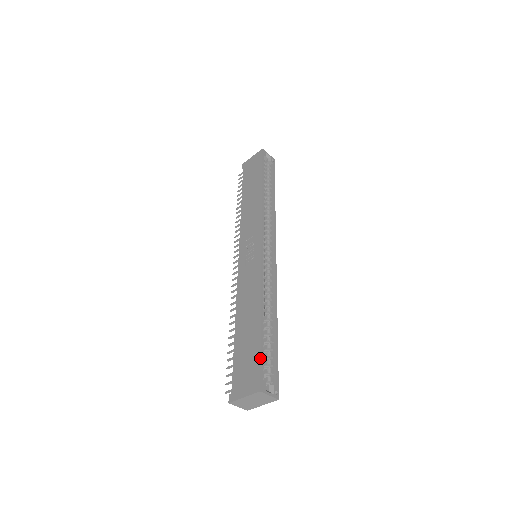
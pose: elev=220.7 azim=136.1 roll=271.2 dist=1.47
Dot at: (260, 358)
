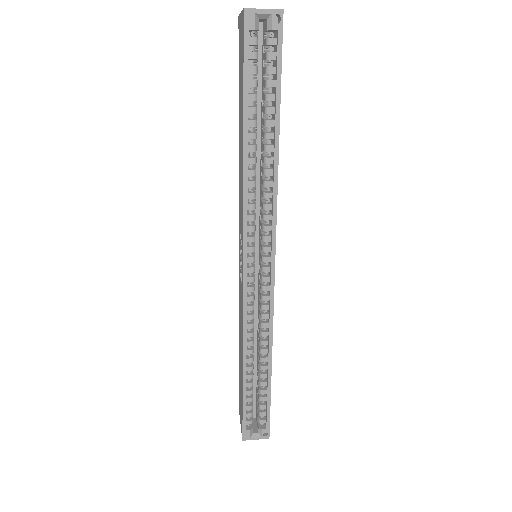
Dot at: (242, 413)
